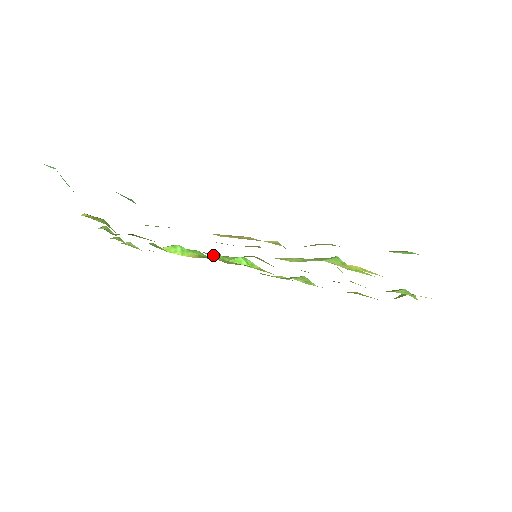
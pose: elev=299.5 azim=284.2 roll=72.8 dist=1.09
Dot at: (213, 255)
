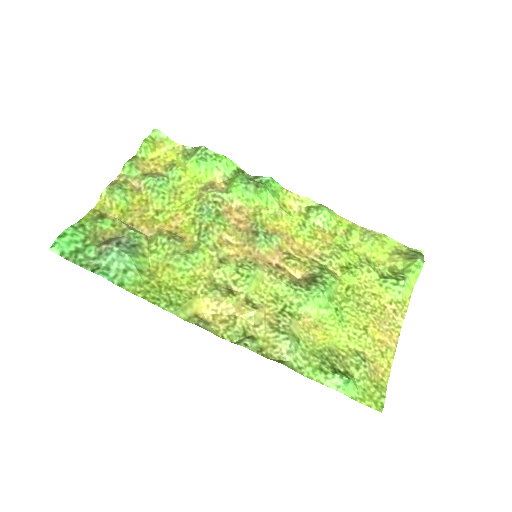
Dot at: (232, 195)
